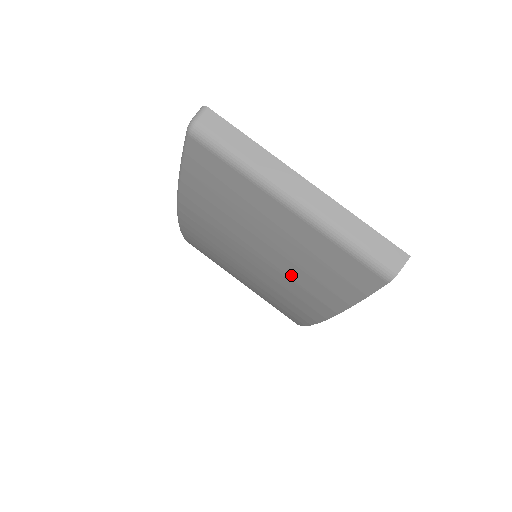
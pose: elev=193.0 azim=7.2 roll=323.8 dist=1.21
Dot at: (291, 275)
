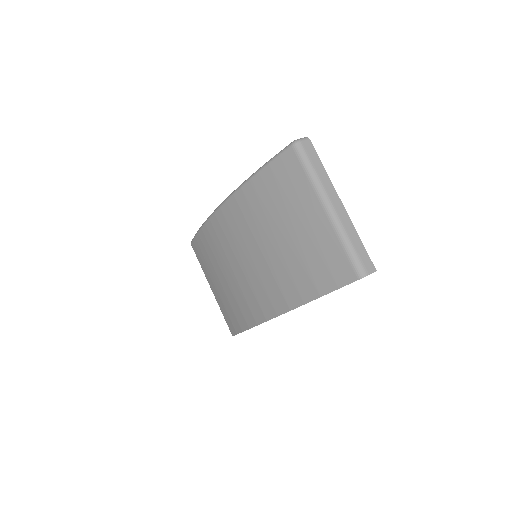
Dot at: (290, 264)
